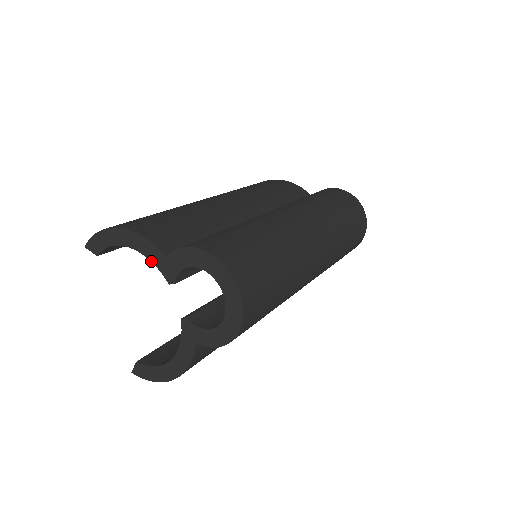
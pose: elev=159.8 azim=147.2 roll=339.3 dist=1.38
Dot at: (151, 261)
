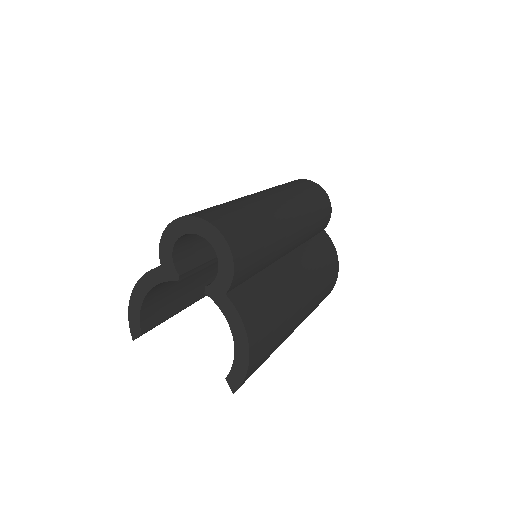
Dot at: (159, 283)
